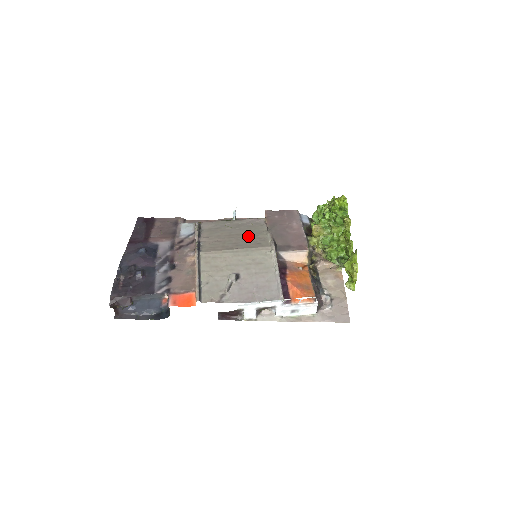
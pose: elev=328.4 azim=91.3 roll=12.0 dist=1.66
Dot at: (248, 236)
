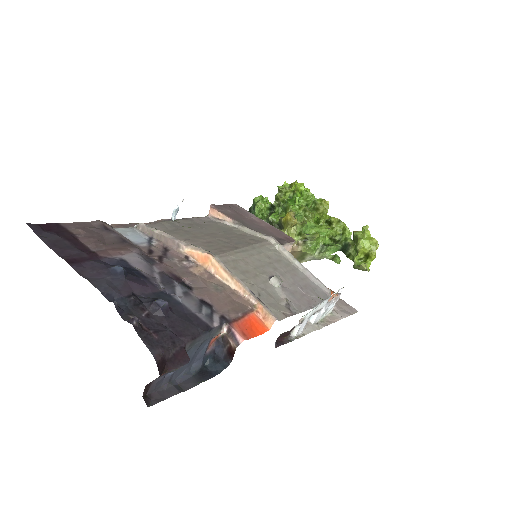
Dot at: (228, 234)
